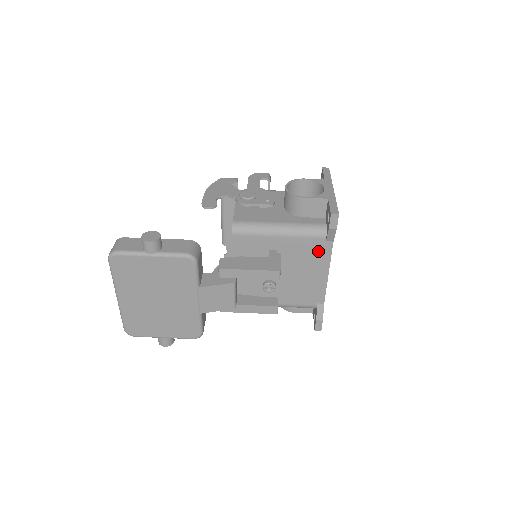
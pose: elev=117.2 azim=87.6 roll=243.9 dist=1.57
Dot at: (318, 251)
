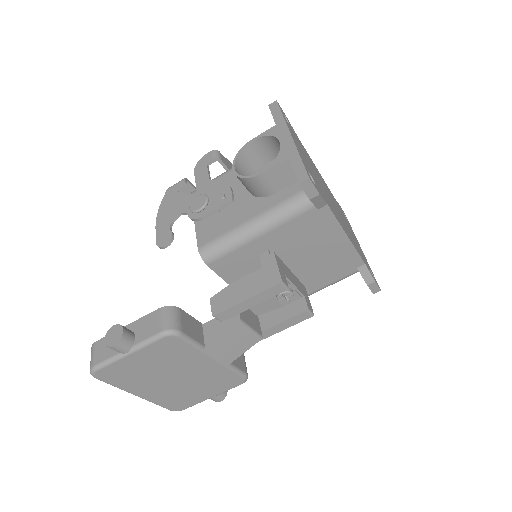
Dot at: (317, 224)
